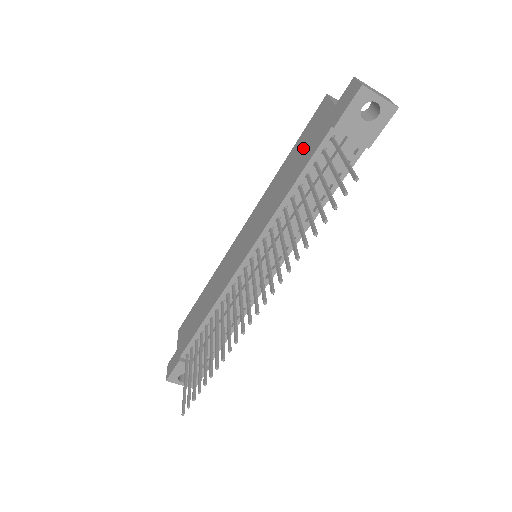
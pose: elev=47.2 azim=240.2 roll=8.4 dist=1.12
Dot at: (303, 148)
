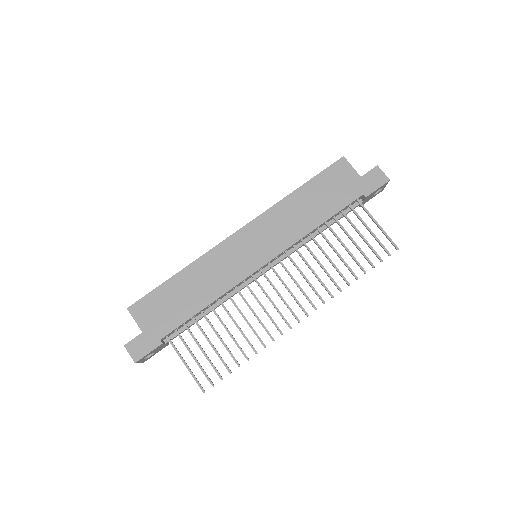
Dot at: (327, 192)
